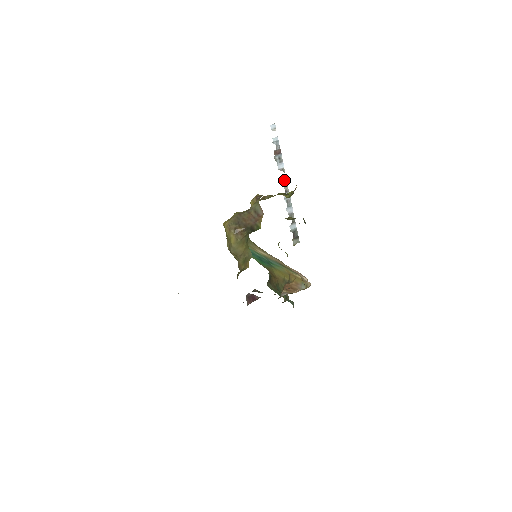
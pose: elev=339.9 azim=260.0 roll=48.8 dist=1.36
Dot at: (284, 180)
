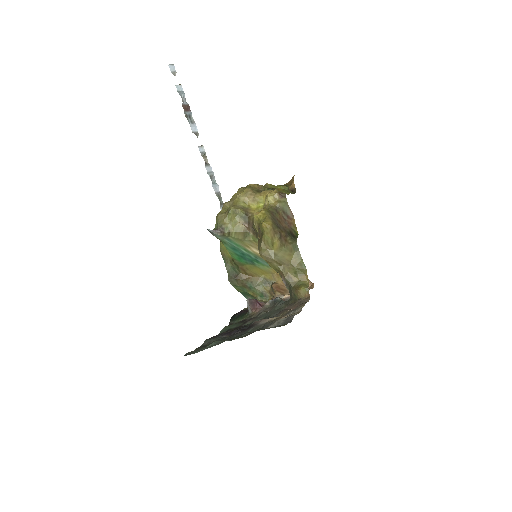
Dot at: (202, 148)
